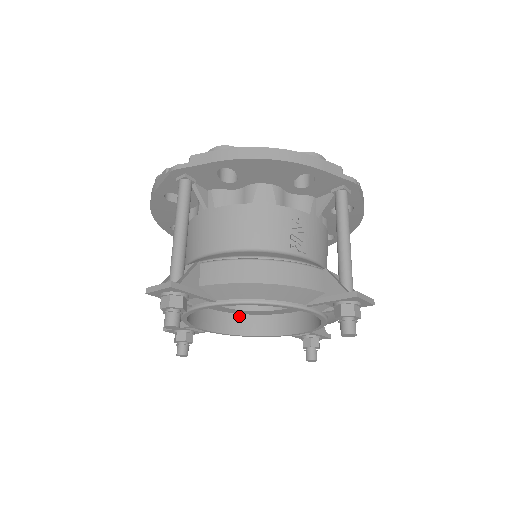
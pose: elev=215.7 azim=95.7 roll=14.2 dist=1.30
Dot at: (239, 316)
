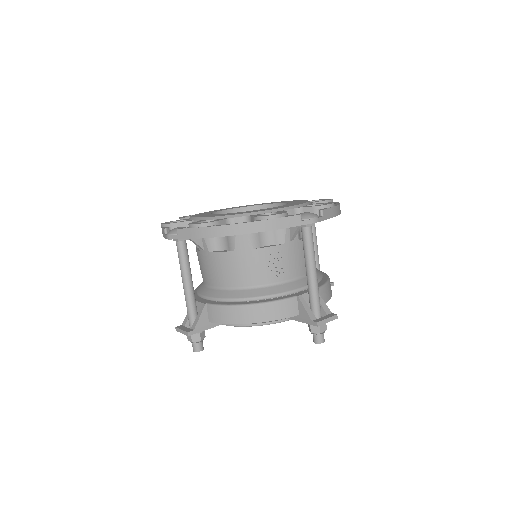
Dot at: occluded
